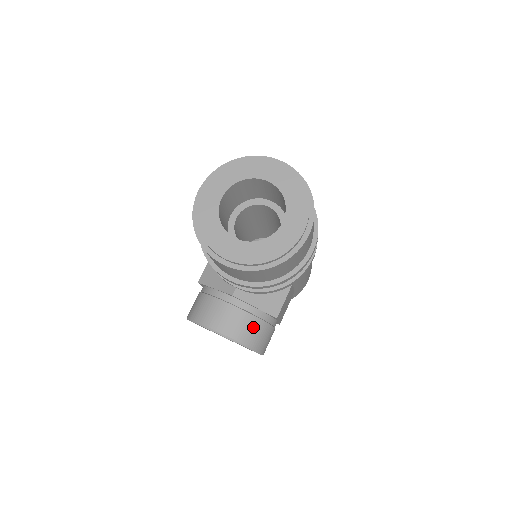
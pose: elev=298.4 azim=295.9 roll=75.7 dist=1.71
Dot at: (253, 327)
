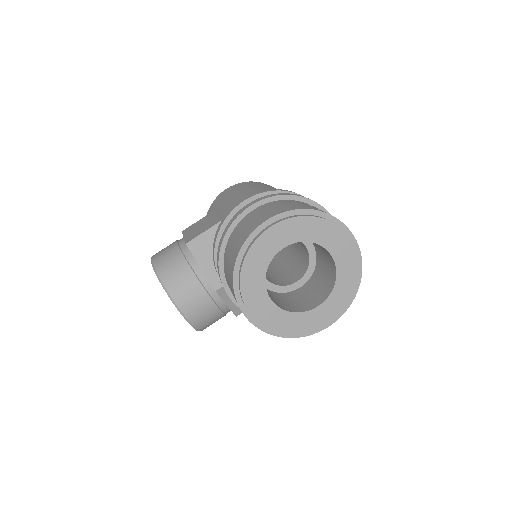
Dot at: (213, 318)
